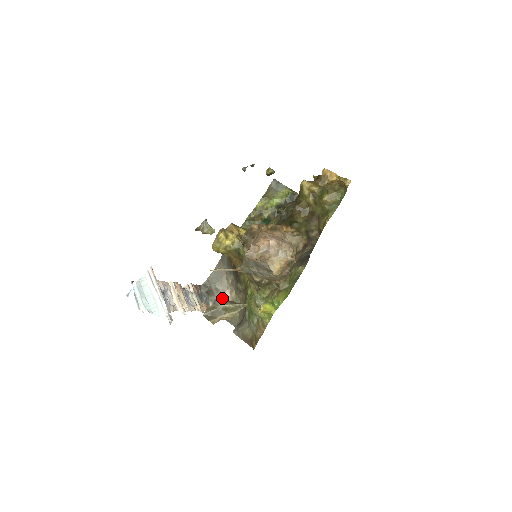
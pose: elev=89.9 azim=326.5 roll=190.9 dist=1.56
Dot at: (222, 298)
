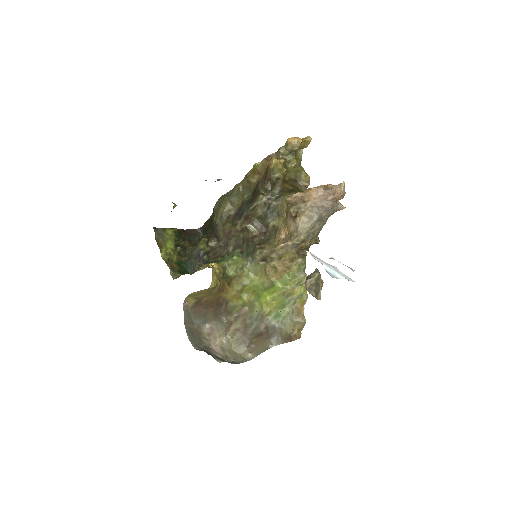
Dot at: (215, 351)
